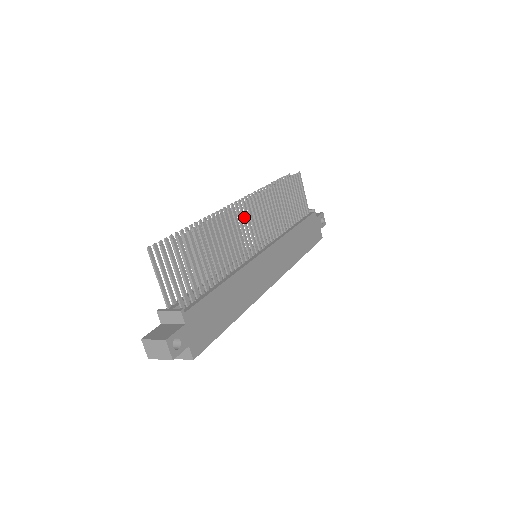
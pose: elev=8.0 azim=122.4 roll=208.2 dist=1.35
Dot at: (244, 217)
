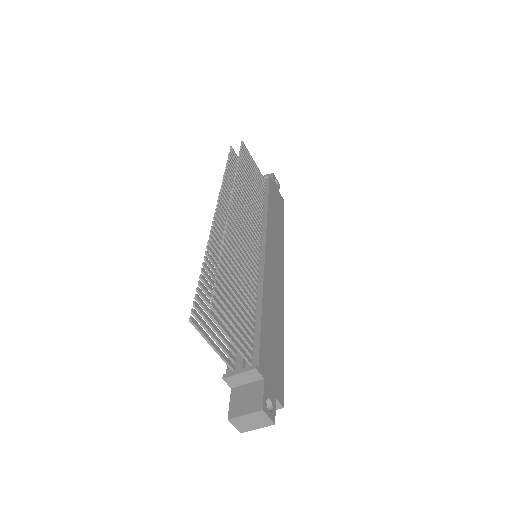
Dot at: (237, 224)
